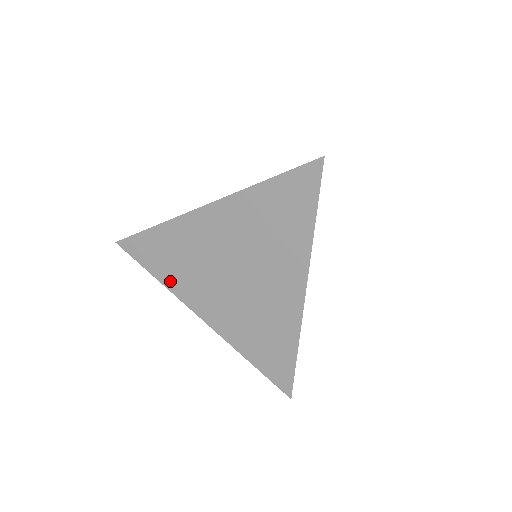
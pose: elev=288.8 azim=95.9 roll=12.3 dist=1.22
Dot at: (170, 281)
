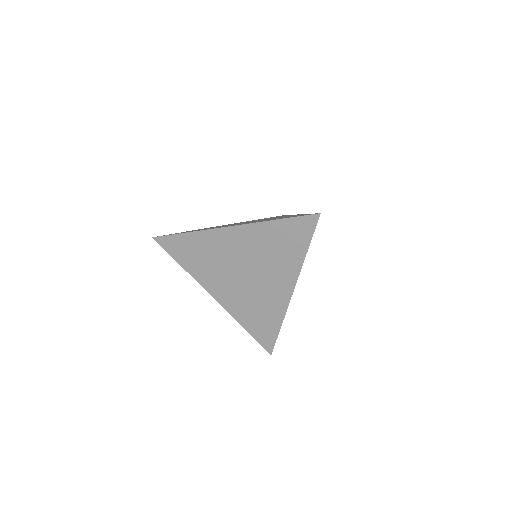
Dot at: (193, 270)
